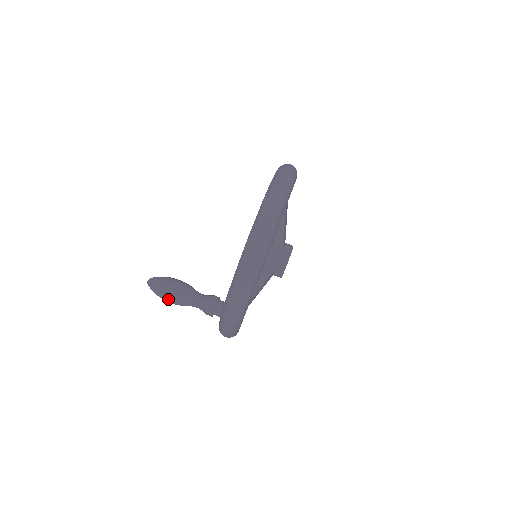
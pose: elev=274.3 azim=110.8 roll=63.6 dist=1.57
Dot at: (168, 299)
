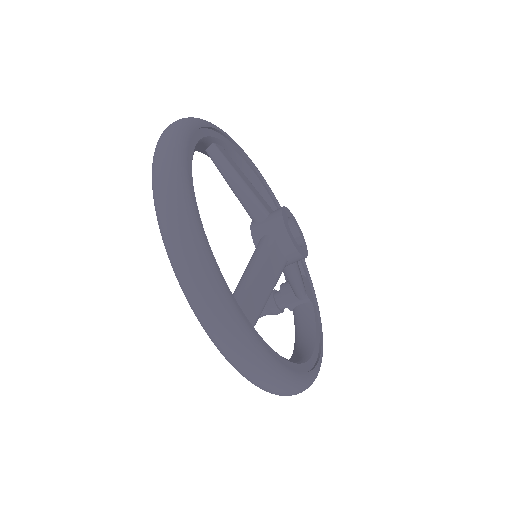
Dot at: occluded
